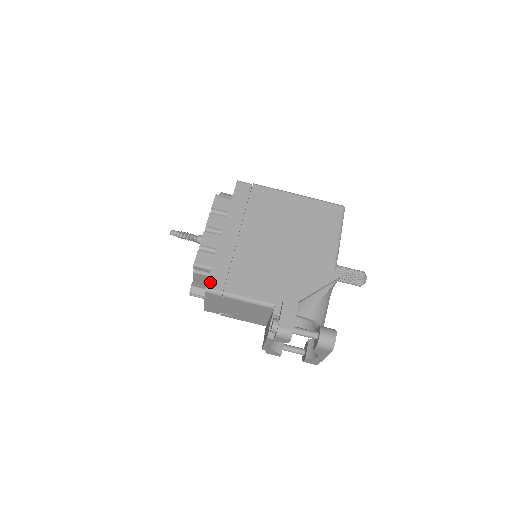
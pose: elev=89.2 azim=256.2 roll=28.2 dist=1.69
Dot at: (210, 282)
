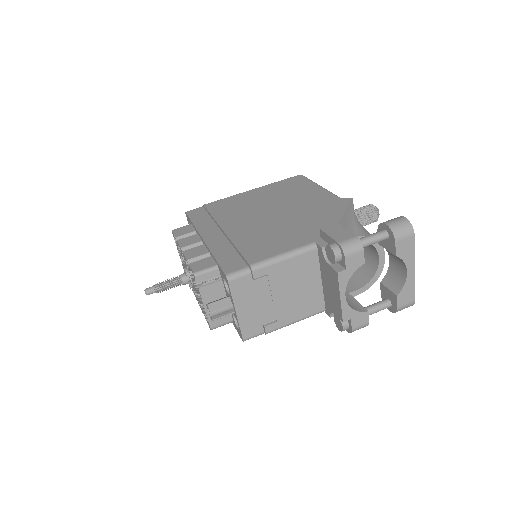
Dot at: (226, 269)
